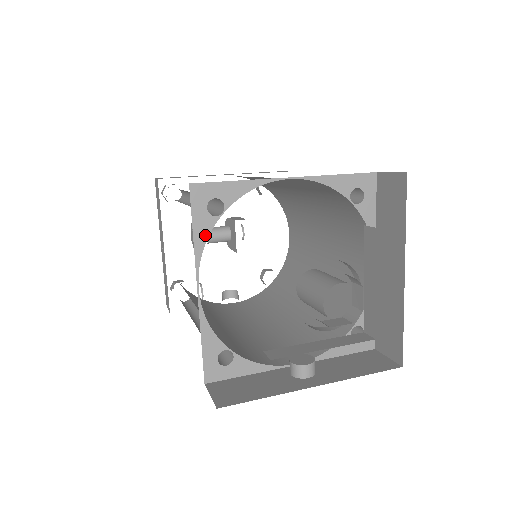
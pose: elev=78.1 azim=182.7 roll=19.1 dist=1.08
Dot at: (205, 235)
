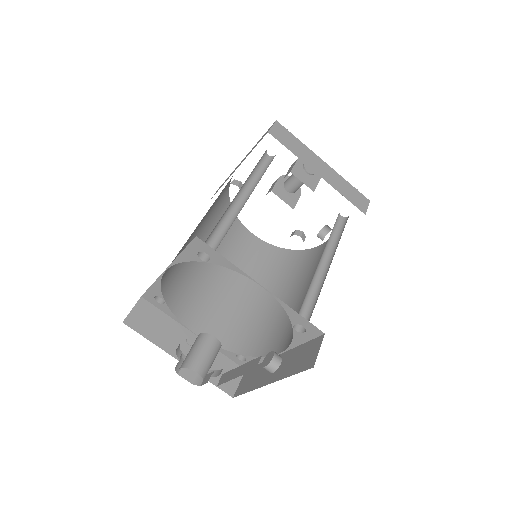
Dot at: (171, 313)
